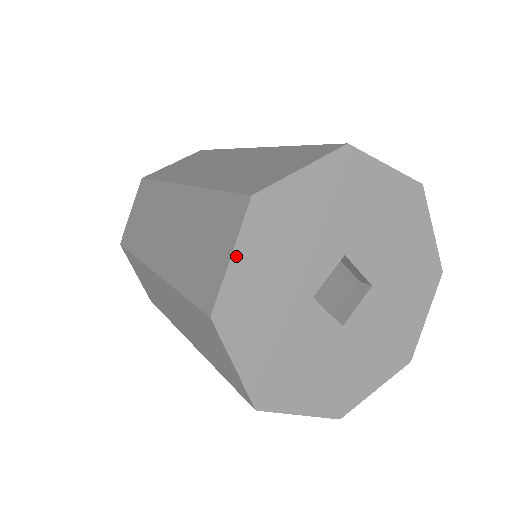
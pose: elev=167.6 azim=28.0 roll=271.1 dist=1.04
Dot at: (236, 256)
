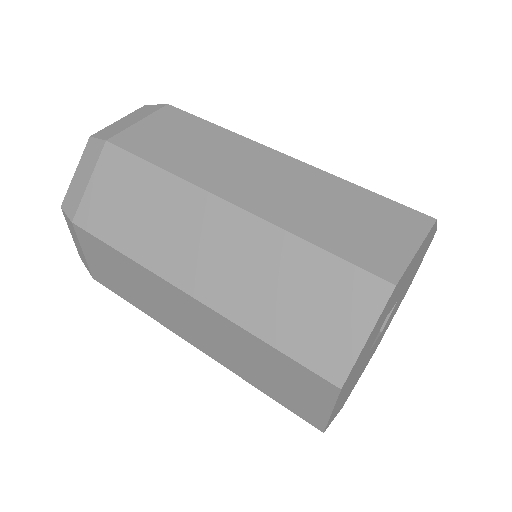
Dot at: (334, 409)
